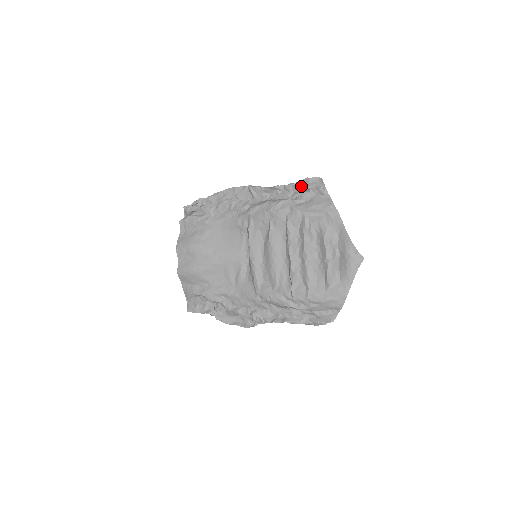
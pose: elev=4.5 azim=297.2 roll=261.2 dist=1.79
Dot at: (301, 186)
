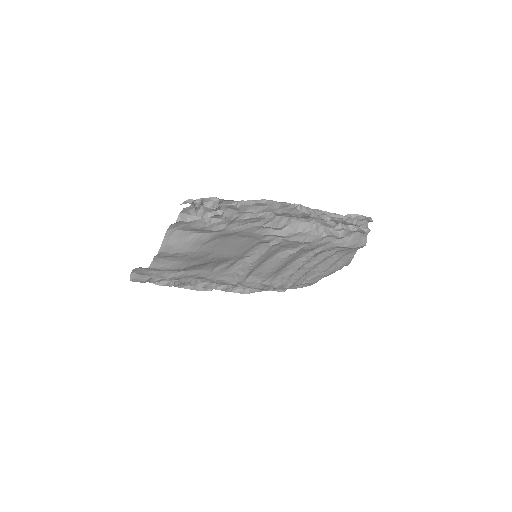
Dot at: (353, 224)
